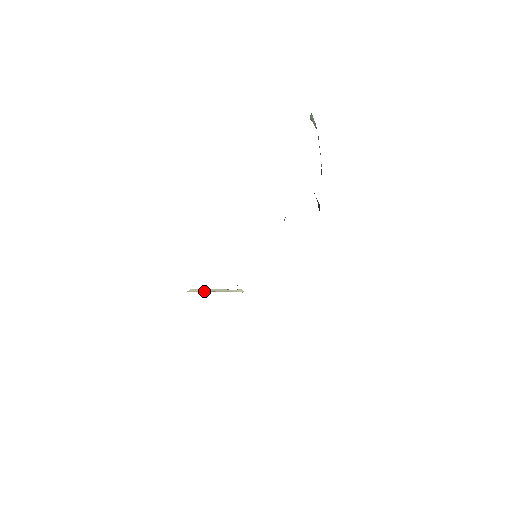
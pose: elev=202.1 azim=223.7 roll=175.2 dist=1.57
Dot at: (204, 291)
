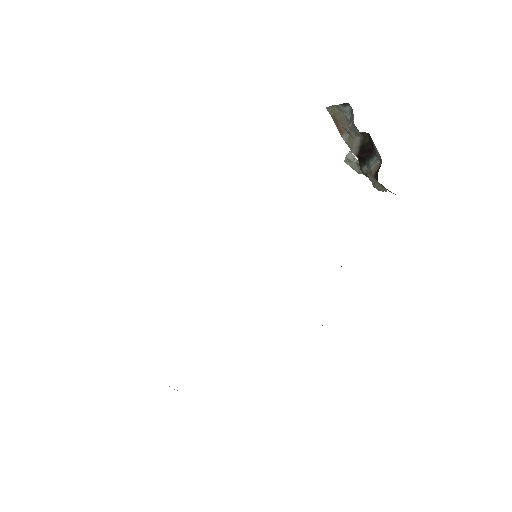
Dot at: occluded
